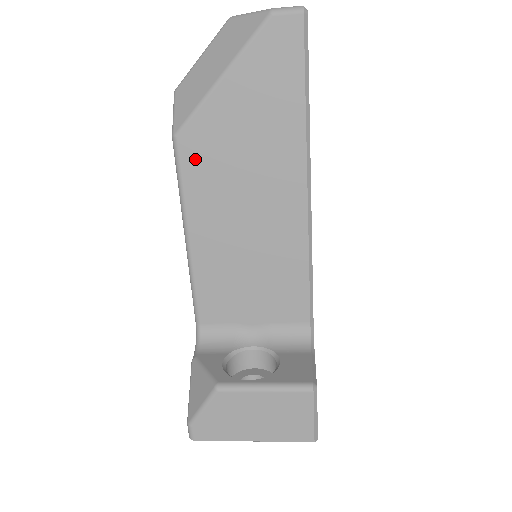
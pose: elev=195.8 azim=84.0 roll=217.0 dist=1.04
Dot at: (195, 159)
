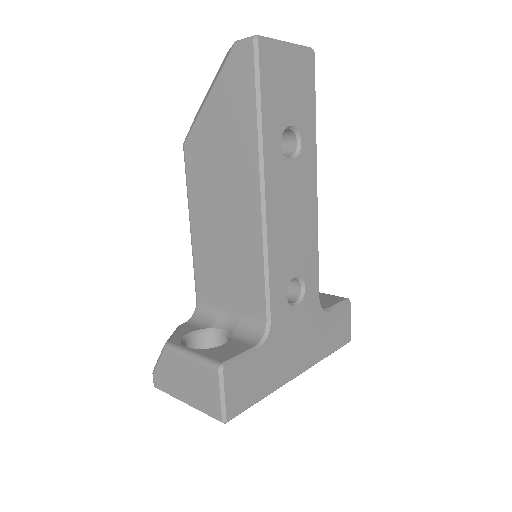
Dot at: (193, 163)
